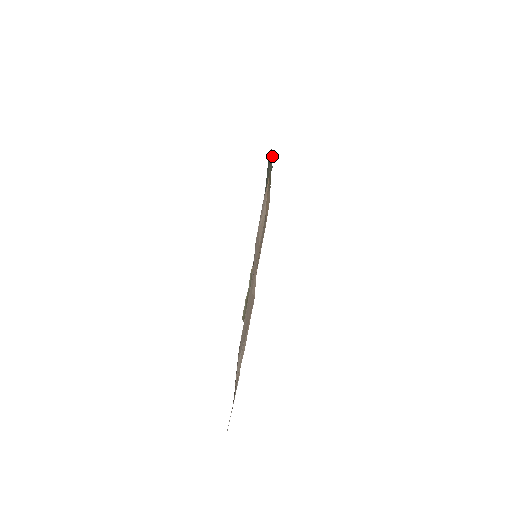
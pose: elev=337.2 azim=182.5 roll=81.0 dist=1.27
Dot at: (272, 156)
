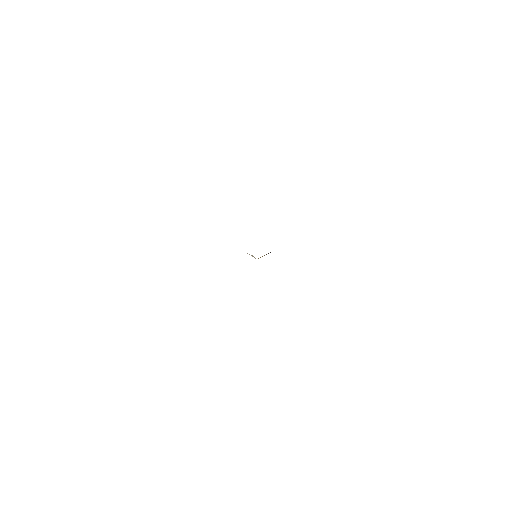
Dot at: occluded
